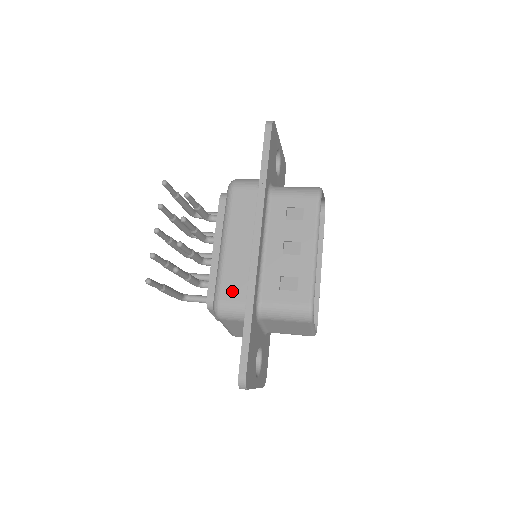
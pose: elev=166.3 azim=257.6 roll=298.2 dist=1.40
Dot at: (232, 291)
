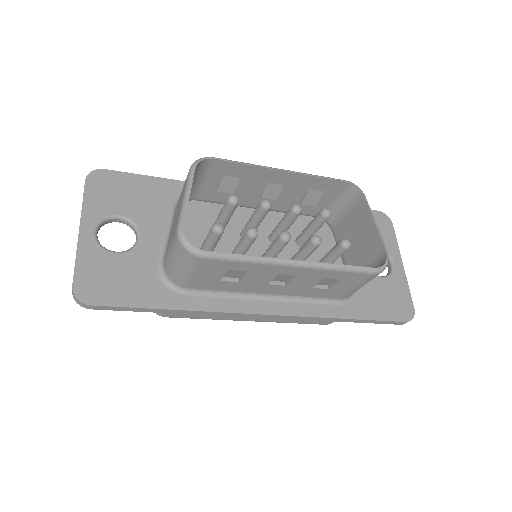
Dot at: occluded
